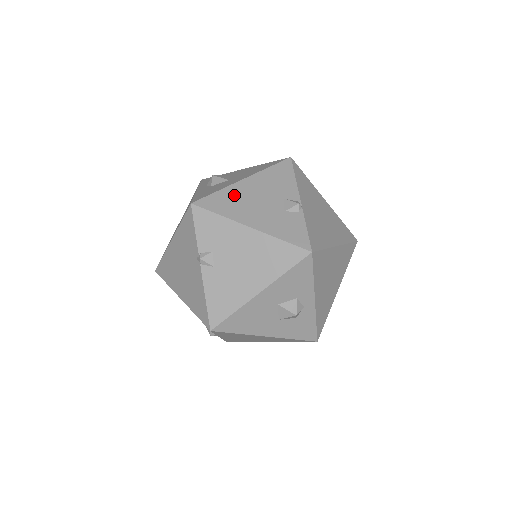
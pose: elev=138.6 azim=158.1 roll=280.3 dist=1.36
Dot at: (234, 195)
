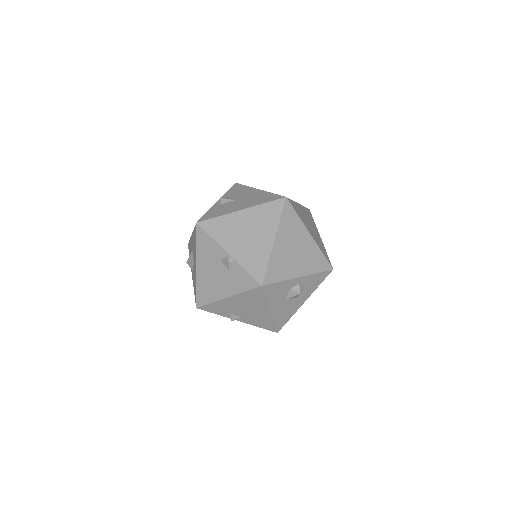
Dot at: (203, 283)
